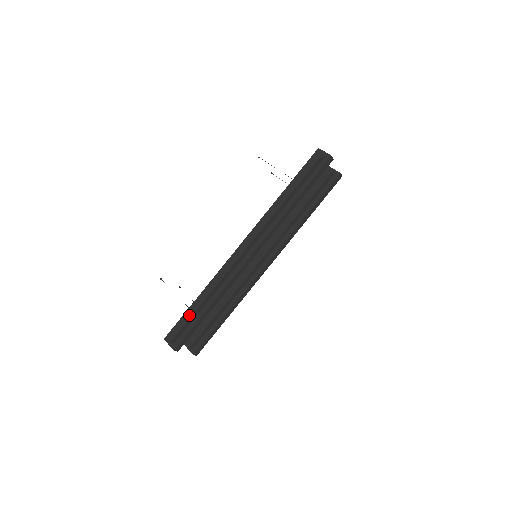
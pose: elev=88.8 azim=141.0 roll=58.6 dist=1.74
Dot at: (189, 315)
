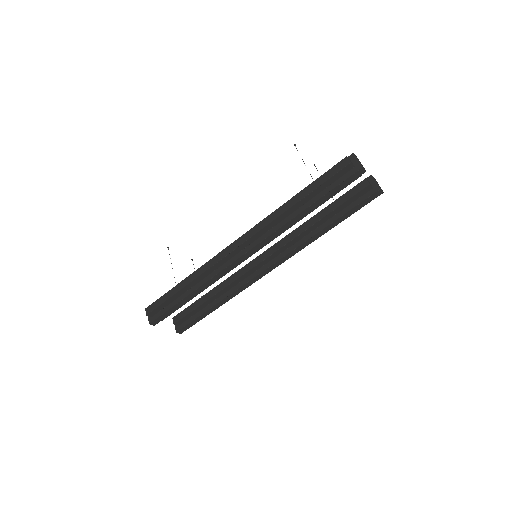
Dot at: (169, 295)
